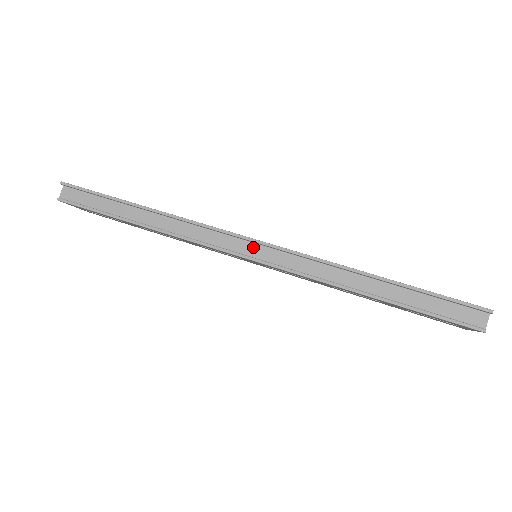
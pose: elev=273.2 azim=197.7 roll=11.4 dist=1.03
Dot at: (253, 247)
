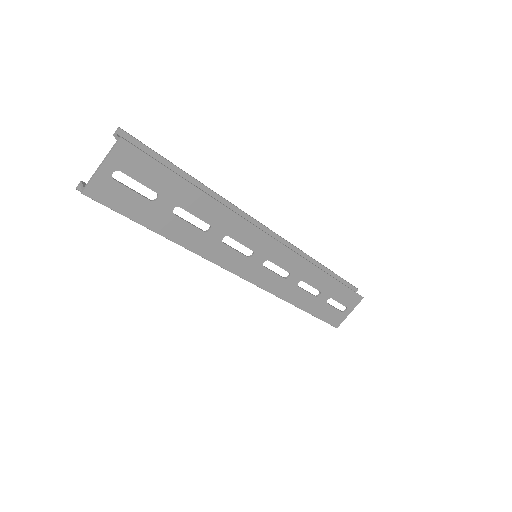
Dot at: occluded
